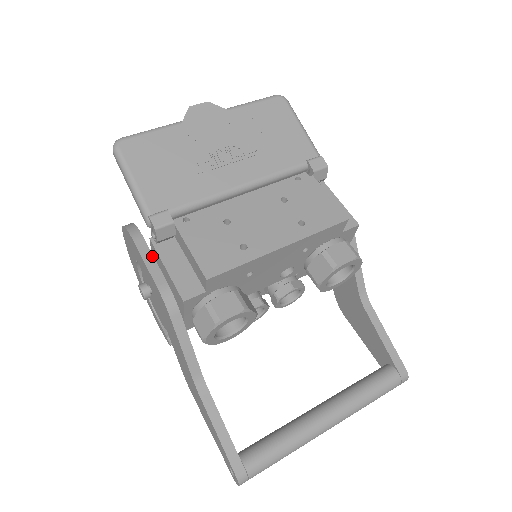
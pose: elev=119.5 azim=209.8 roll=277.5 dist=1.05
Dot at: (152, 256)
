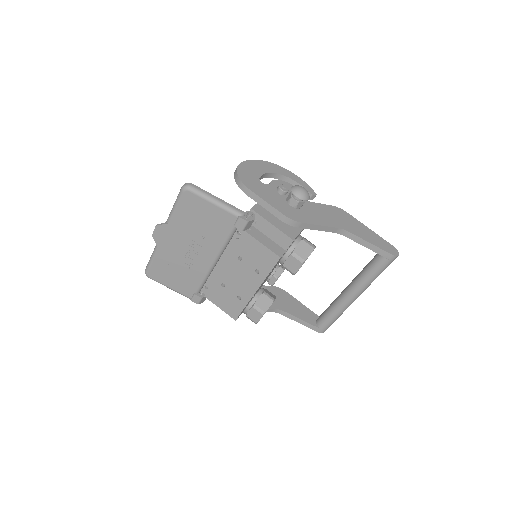
Dot at: occluded
